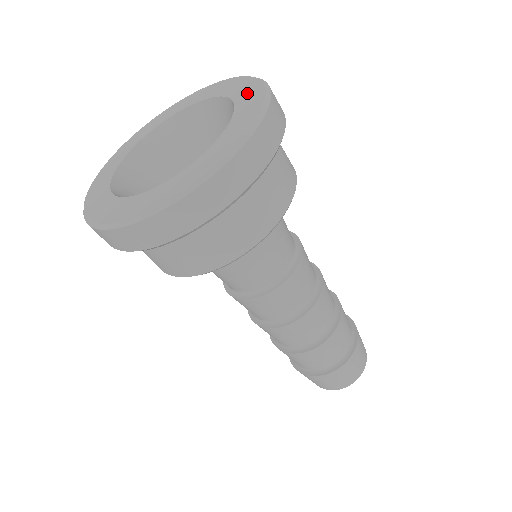
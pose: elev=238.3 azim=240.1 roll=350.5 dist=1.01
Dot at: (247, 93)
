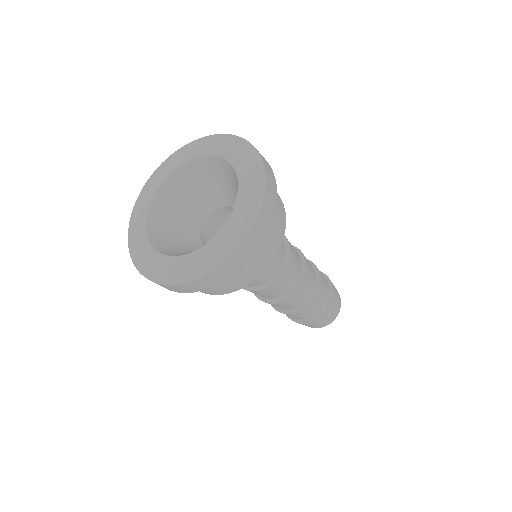
Dot at: (248, 188)
